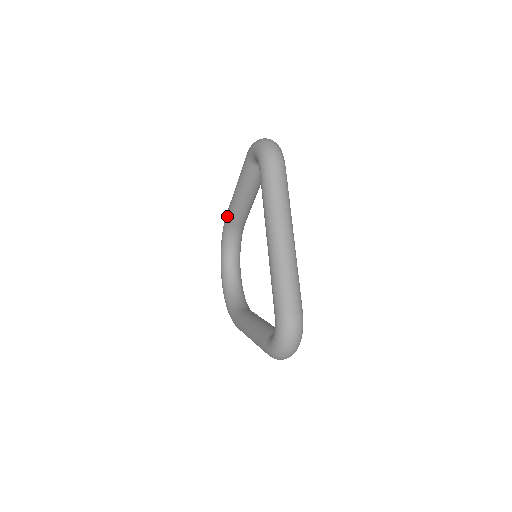
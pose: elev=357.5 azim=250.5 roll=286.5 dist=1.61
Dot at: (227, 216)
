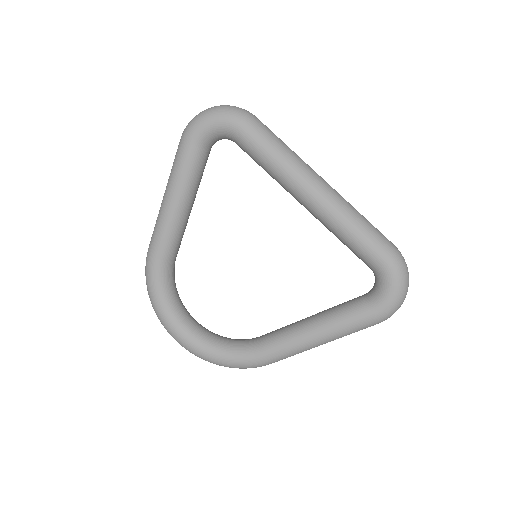
Dot at: (159, 251)
